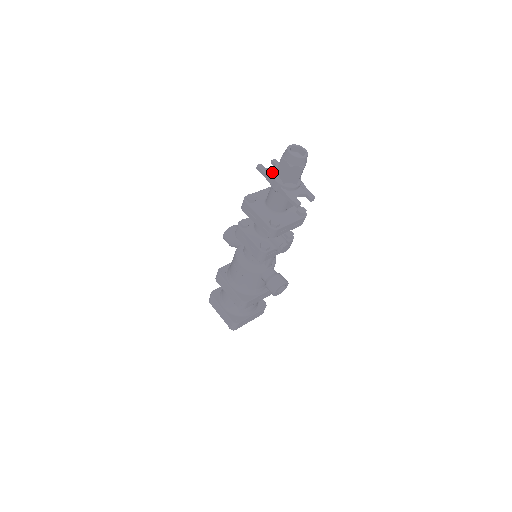
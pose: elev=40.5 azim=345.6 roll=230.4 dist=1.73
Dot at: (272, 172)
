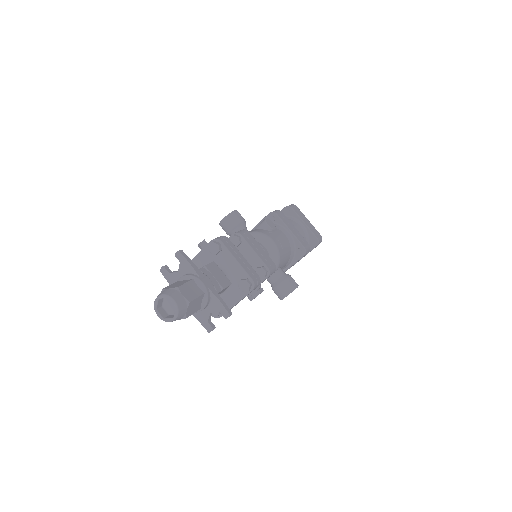
Dot at: (177, 280)
